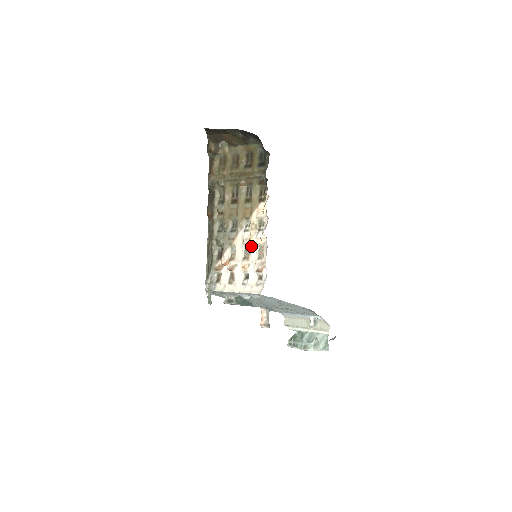
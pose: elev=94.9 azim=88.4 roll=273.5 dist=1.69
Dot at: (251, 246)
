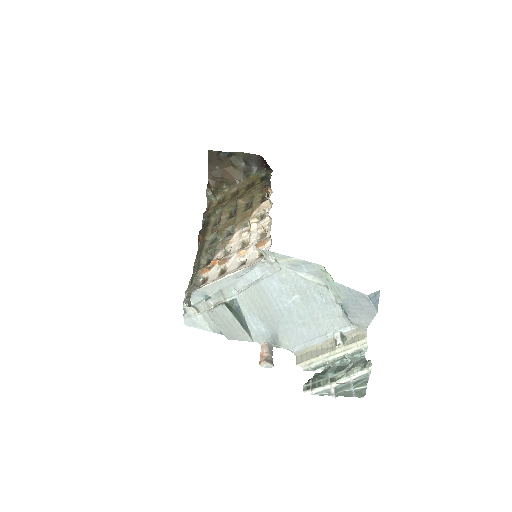
Dot at: (251, 233)
